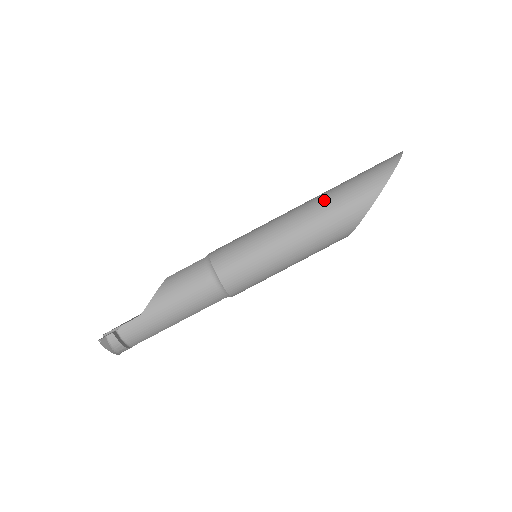
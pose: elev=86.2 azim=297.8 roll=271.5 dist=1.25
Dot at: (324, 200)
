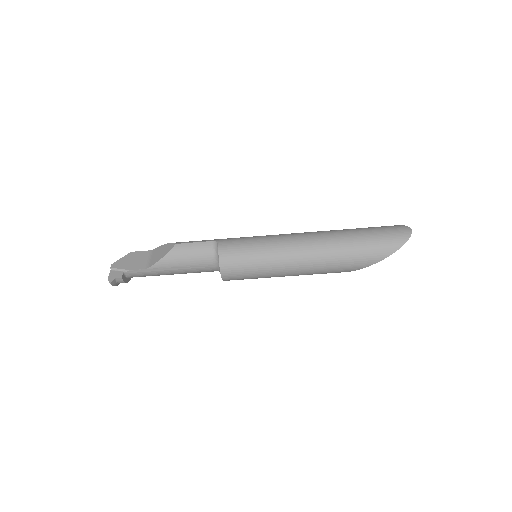
Dot at: (329, 251)
